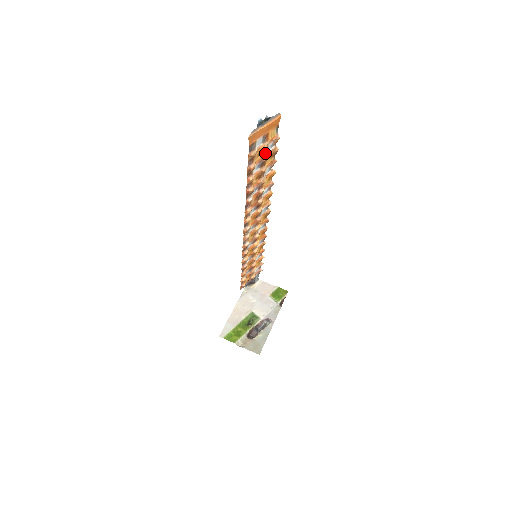
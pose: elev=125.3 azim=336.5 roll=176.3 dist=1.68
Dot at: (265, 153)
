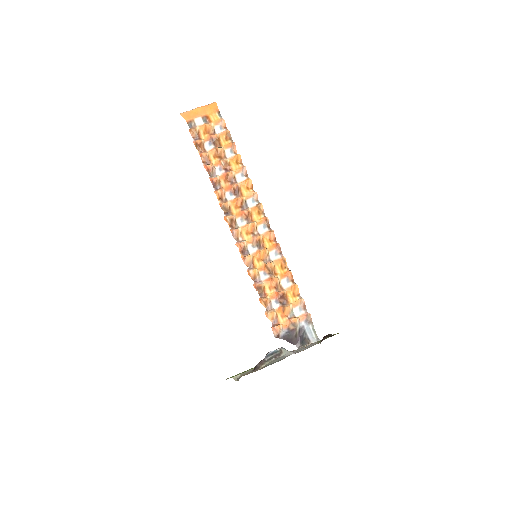
Dot at: (215, 134)
